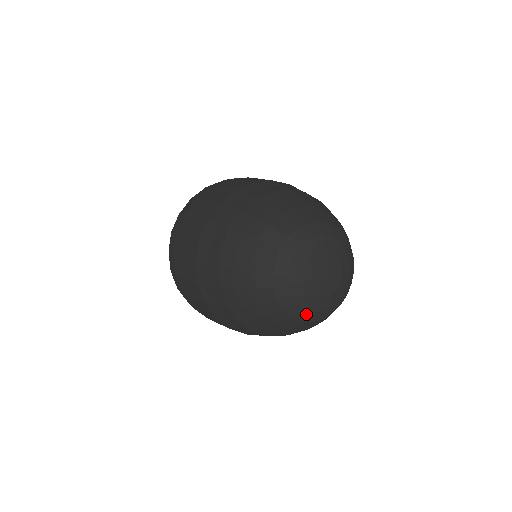
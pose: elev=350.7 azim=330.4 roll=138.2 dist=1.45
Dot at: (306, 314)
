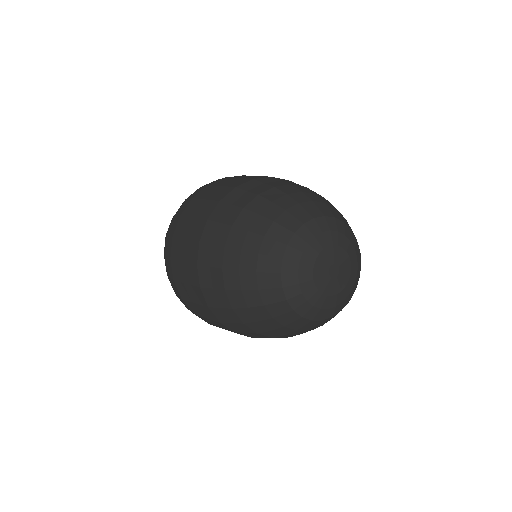
Dot at: (317, 312)
